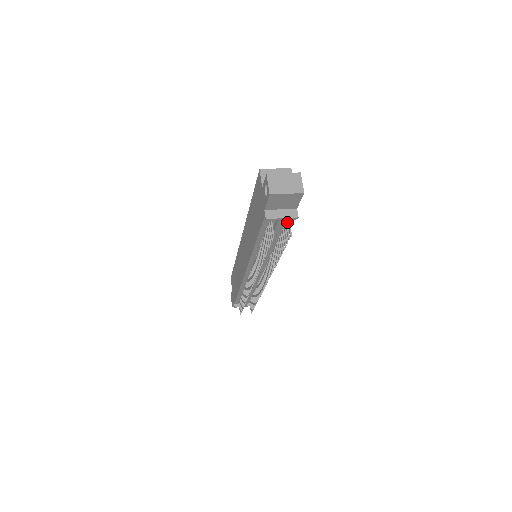
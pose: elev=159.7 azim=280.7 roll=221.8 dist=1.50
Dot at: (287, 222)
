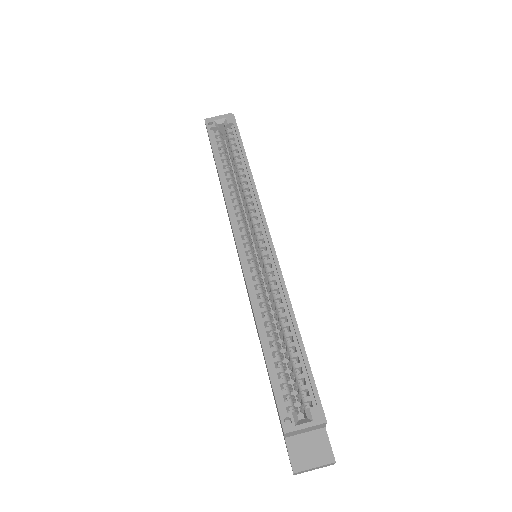
Dot at: occluded
